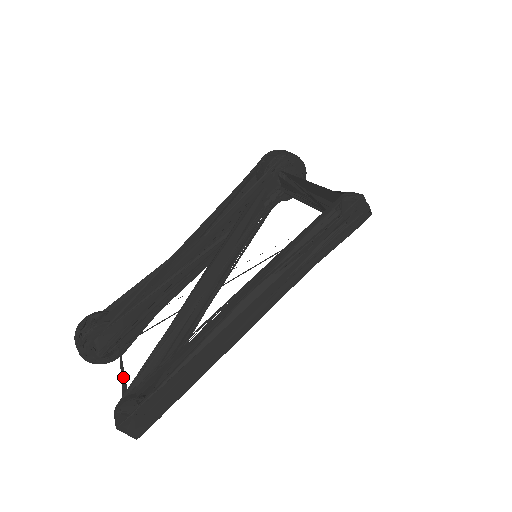
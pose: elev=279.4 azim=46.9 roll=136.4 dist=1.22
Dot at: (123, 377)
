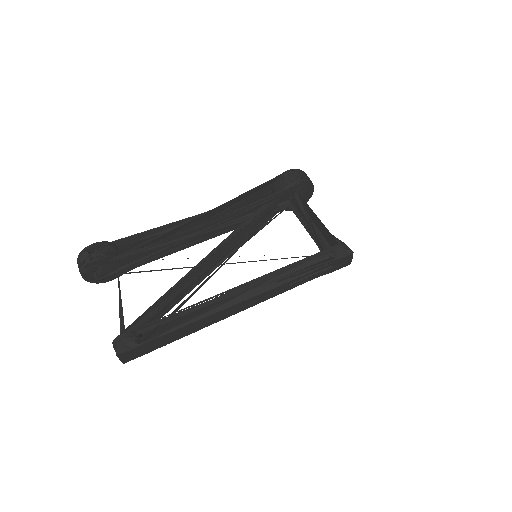
Dot at: (121, 310)
